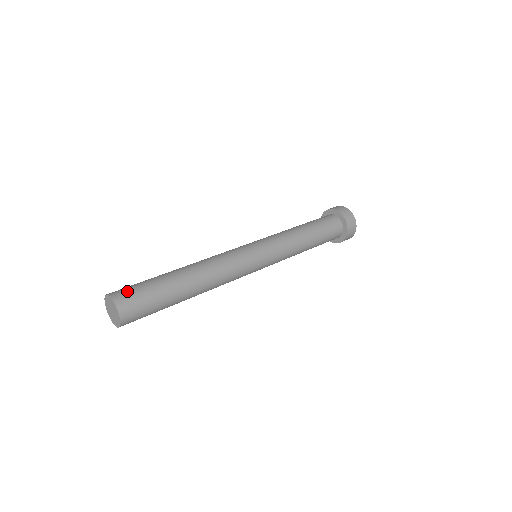
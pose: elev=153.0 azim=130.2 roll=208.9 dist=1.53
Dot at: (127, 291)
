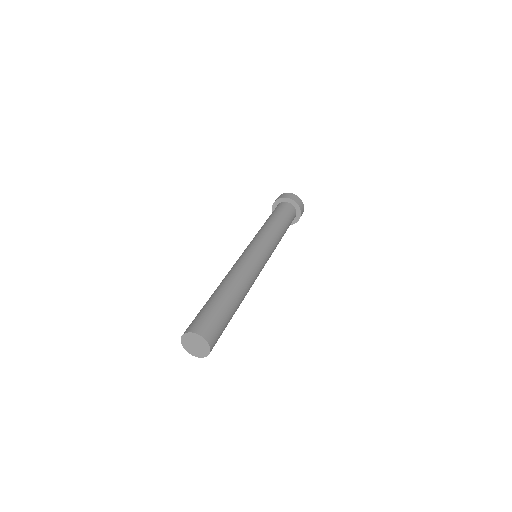
Dot at: (210, 327)
